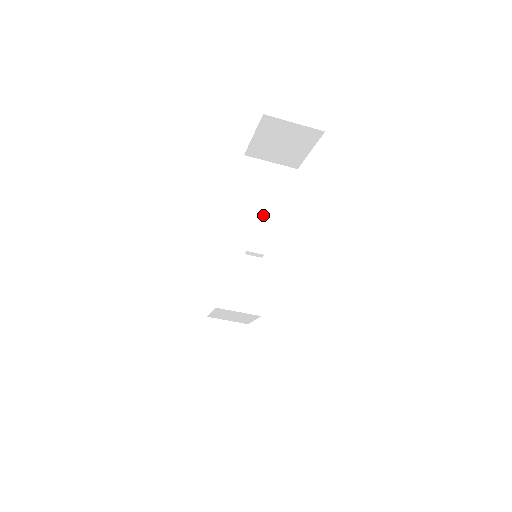
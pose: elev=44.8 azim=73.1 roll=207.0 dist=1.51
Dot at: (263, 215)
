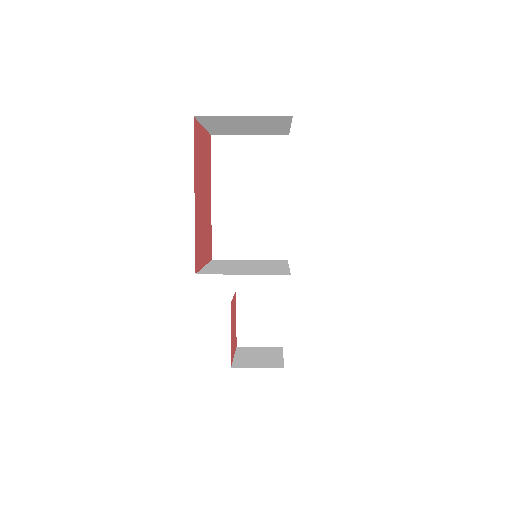
Dot at: (248, 217)
